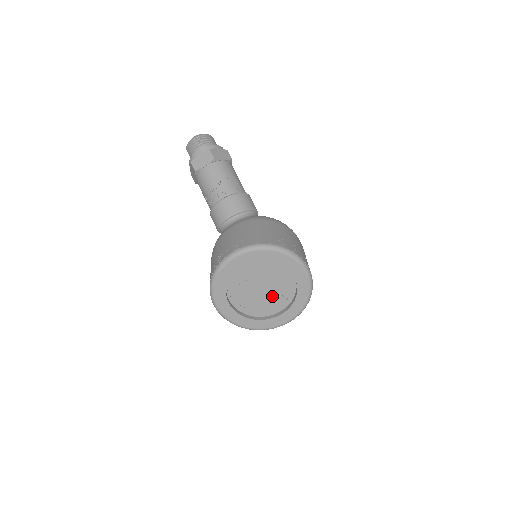
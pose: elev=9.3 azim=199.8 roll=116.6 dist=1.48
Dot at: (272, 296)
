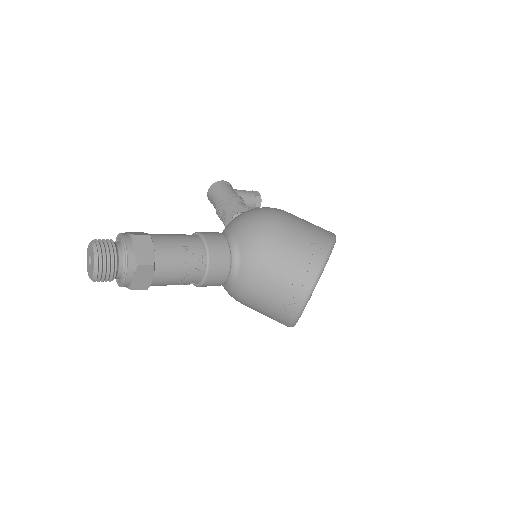
Dot at: occluded
